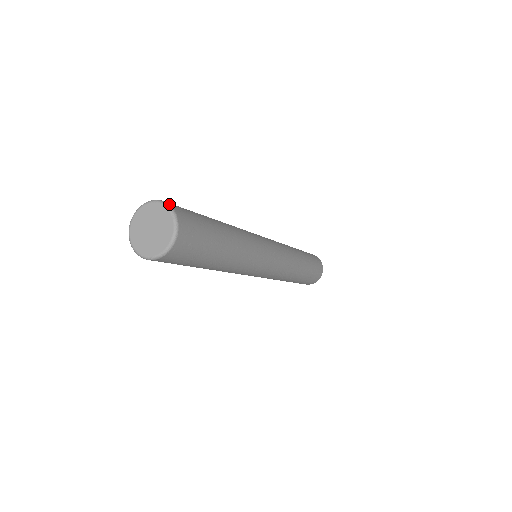
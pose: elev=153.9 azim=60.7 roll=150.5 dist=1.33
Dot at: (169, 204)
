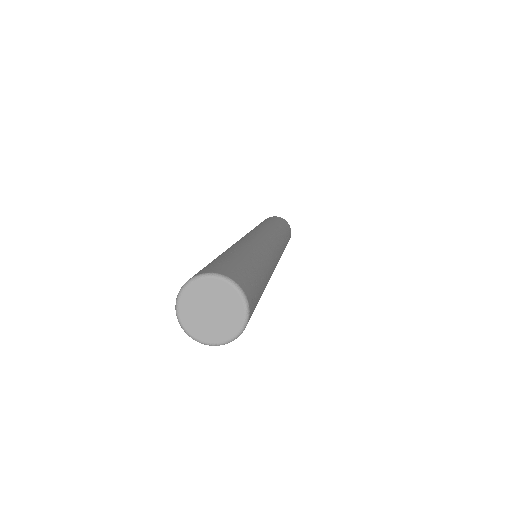
Dot at: (235, 281)
